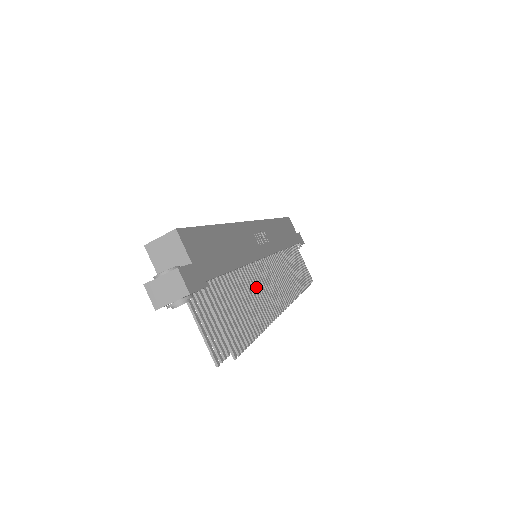
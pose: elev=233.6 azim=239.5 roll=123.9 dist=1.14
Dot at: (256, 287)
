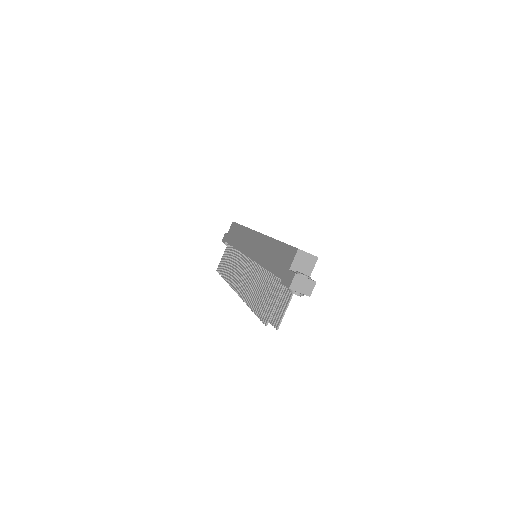
Dot at: occluded
